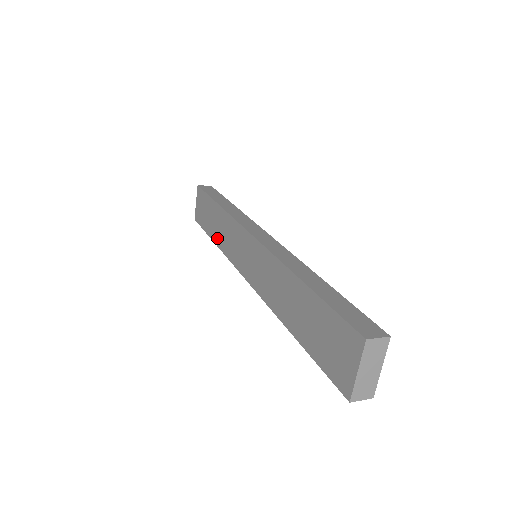
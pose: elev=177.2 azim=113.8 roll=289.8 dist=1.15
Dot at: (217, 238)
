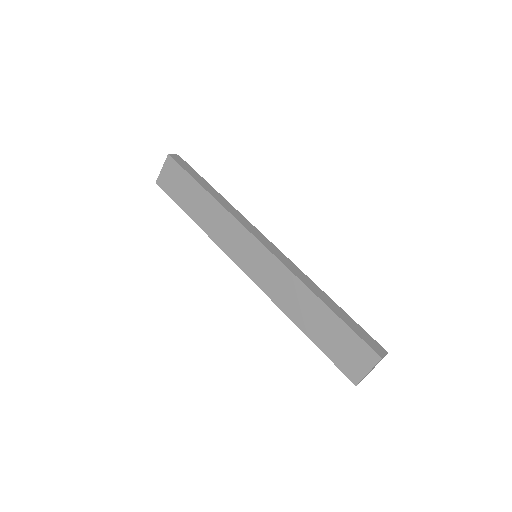
Dot at: (201, 221)
